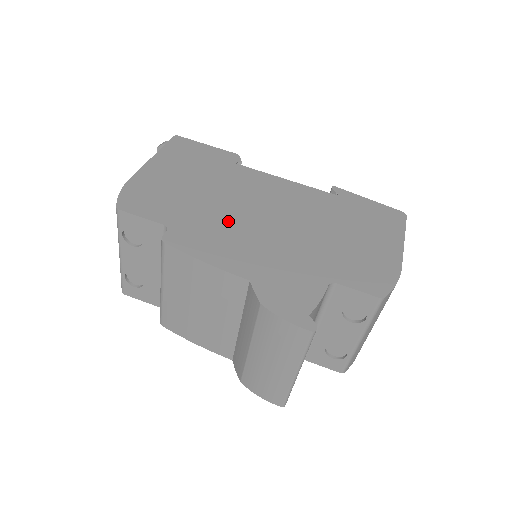
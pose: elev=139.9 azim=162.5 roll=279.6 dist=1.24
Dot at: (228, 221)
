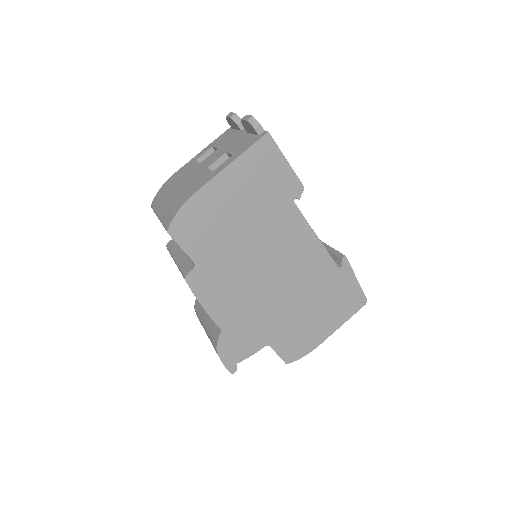
Dot at: (241, 273)
